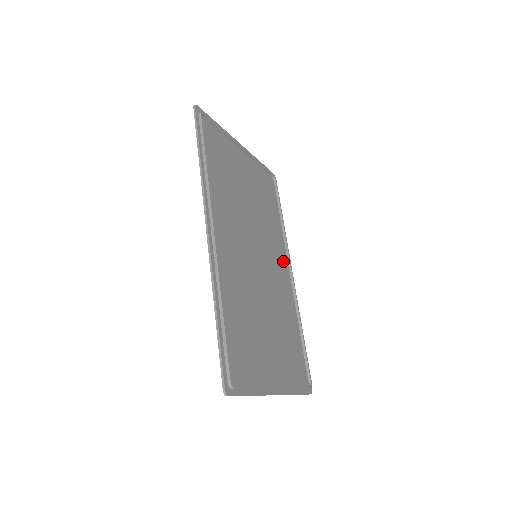
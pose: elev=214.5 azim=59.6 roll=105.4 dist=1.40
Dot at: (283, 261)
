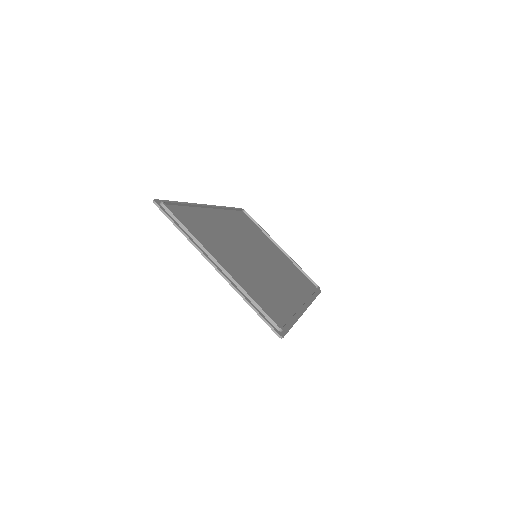
Dot at: (297, 295)
